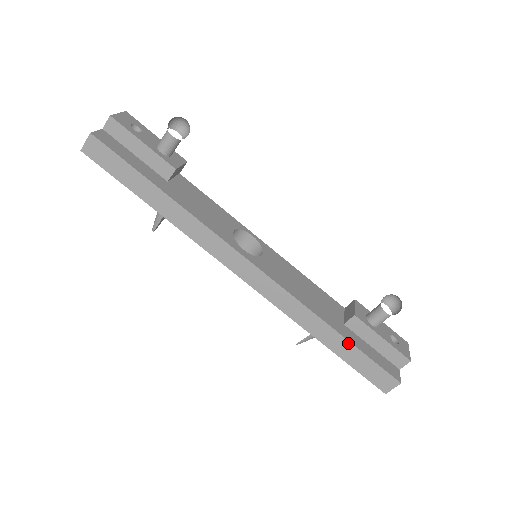
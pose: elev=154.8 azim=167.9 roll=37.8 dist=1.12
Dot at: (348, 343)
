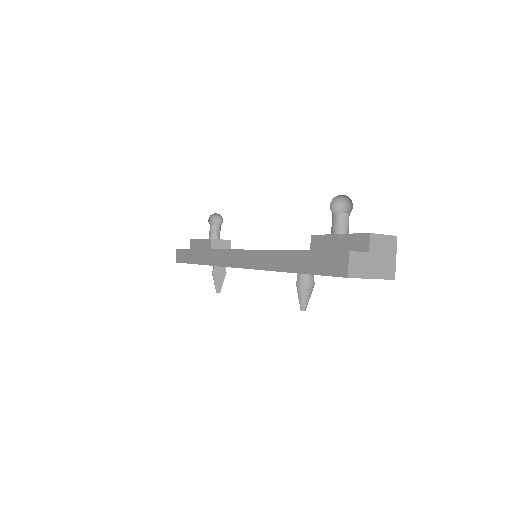
Dot at: (297, 253)
